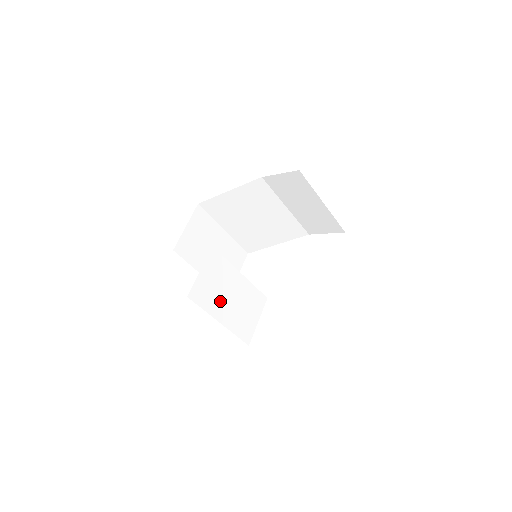
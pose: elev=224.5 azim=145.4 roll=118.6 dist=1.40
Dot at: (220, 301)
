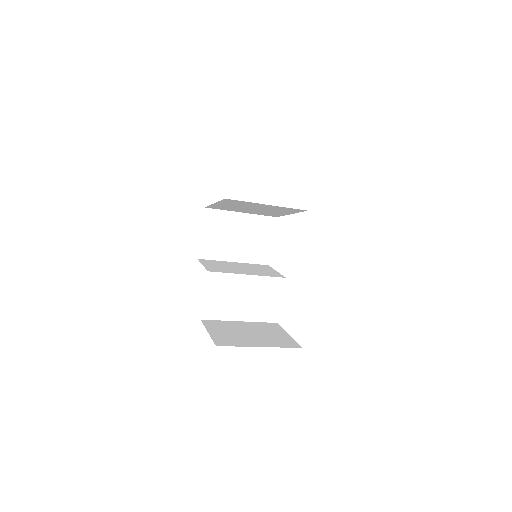
Dot at: (234, 306)
